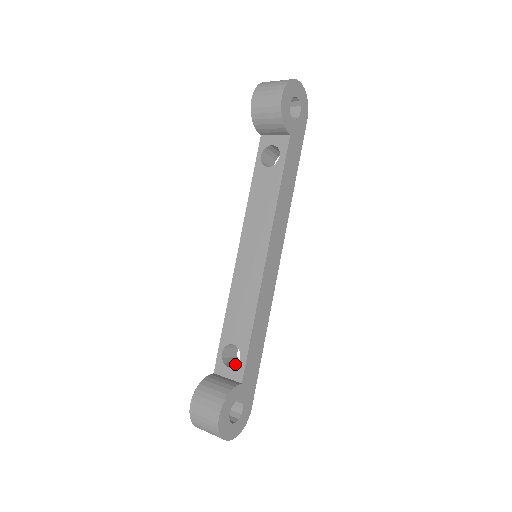
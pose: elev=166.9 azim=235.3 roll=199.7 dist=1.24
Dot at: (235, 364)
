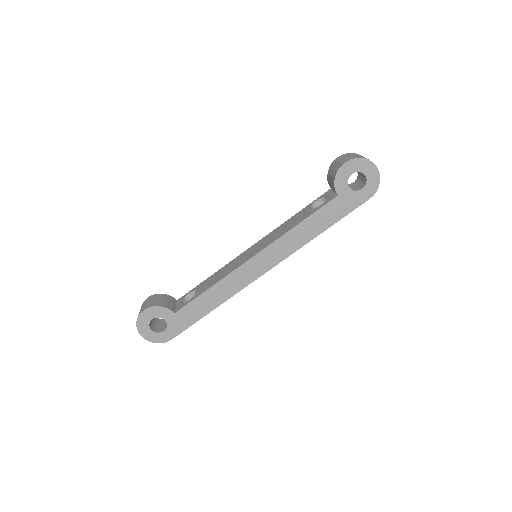
Dot at: occluded
